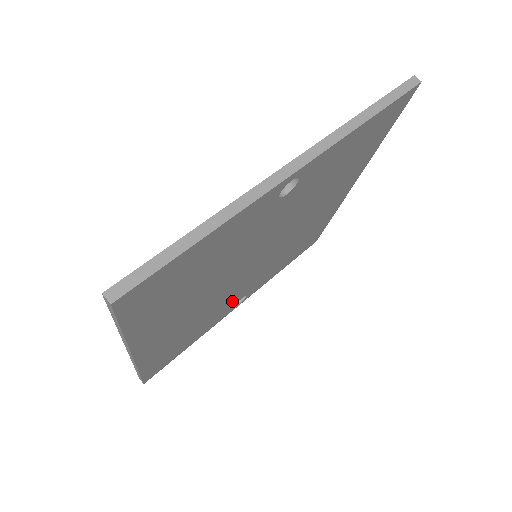
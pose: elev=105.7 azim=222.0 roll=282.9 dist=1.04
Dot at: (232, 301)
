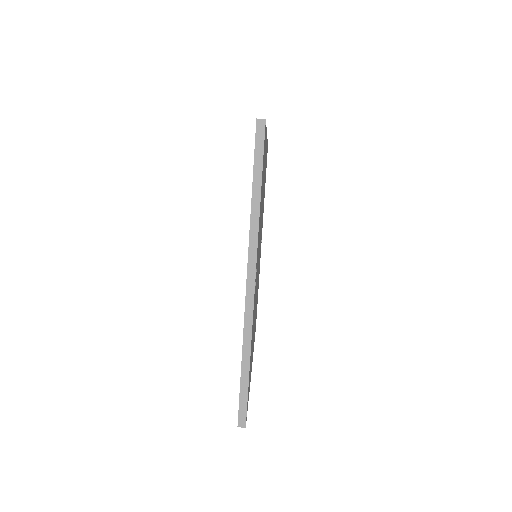
Dot at: occluded
